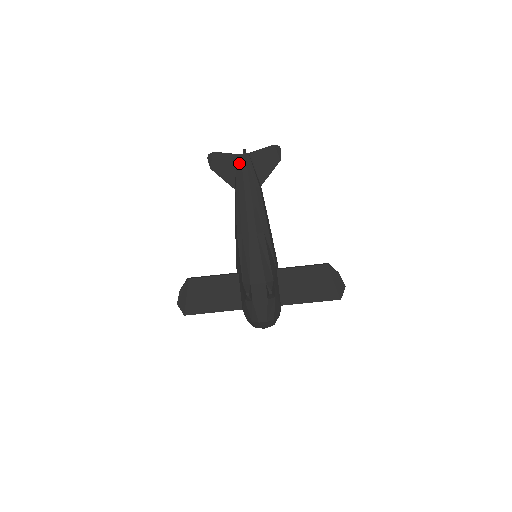
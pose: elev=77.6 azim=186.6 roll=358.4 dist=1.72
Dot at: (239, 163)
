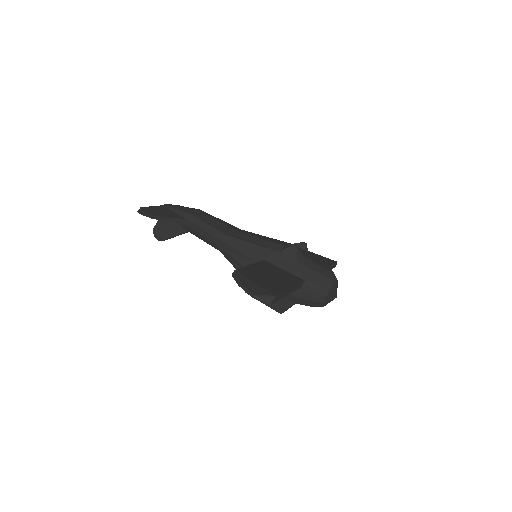
Dot at: (171, 206)
